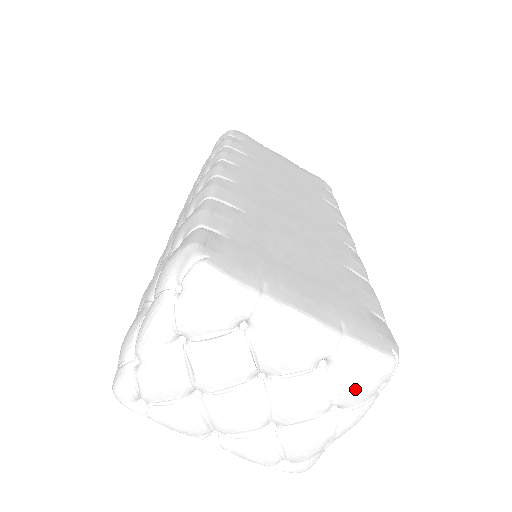
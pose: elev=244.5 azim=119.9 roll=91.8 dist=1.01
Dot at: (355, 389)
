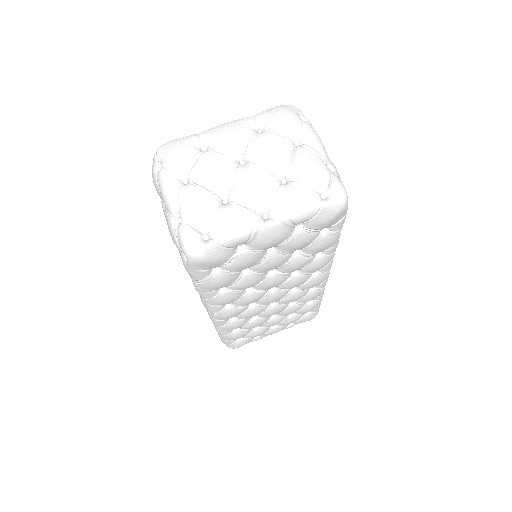
Dot at: (284, 120)
